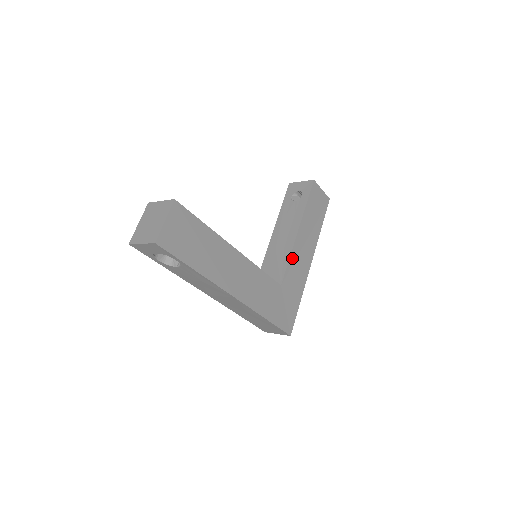
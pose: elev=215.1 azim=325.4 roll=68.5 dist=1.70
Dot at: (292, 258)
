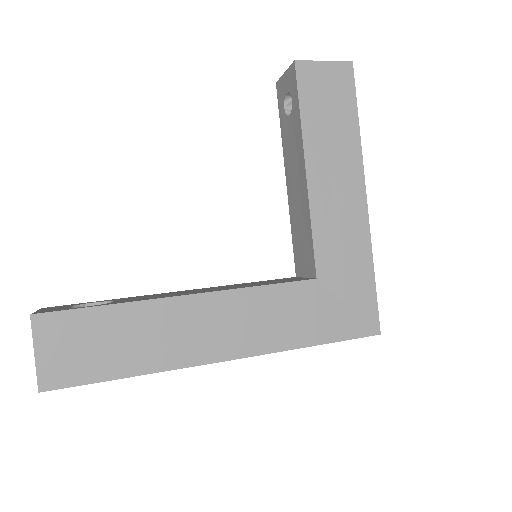
Dot at: (317, 222)
